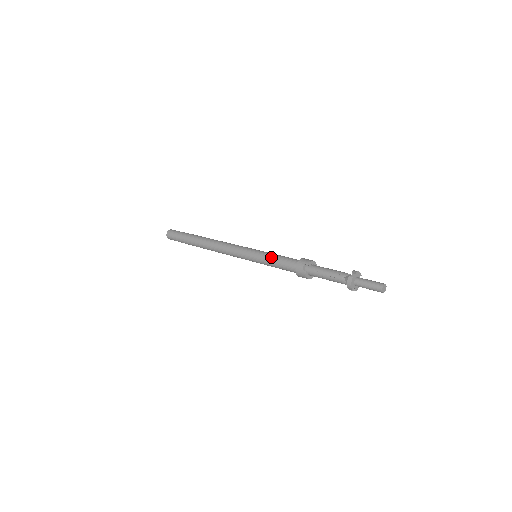
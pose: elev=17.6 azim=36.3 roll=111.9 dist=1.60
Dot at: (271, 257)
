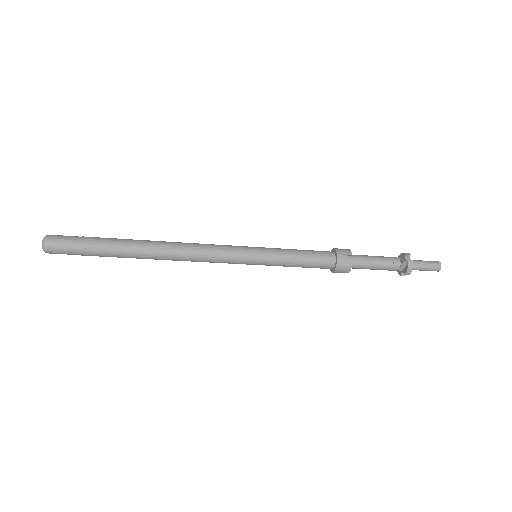
Dot at: (291, 253)
